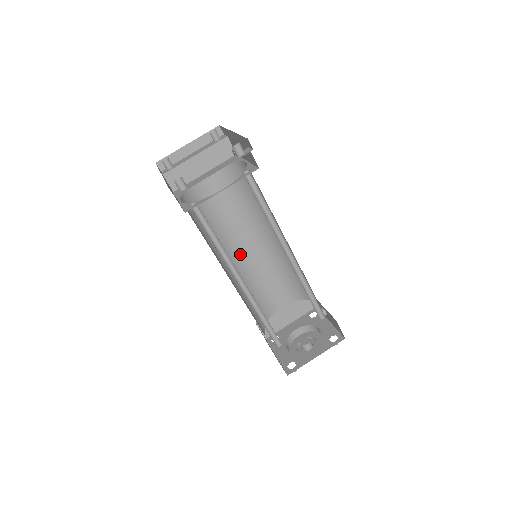
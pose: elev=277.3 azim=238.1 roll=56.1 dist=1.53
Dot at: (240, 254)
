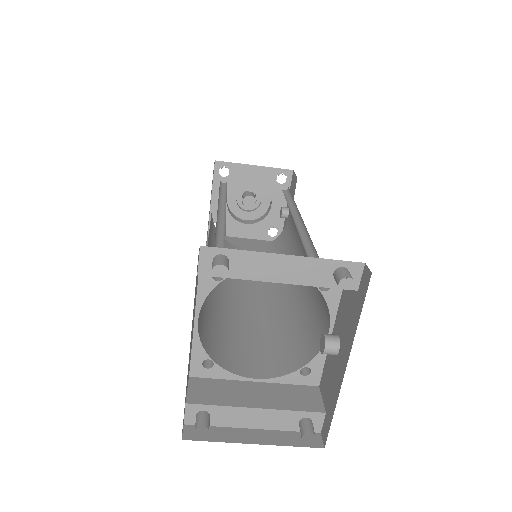
Dot at: occluded
